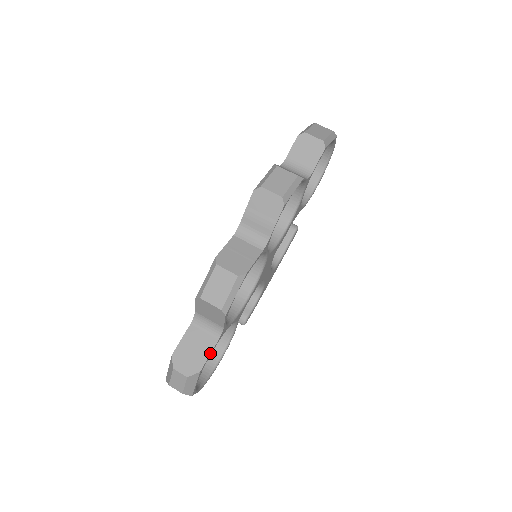
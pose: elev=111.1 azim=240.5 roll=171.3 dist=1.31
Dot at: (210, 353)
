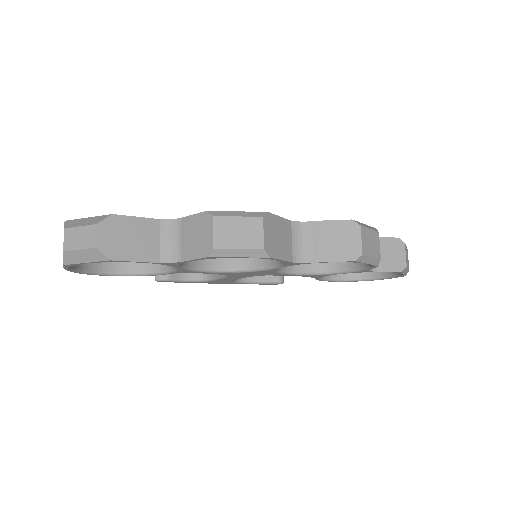
Dot at: (140, 261)
